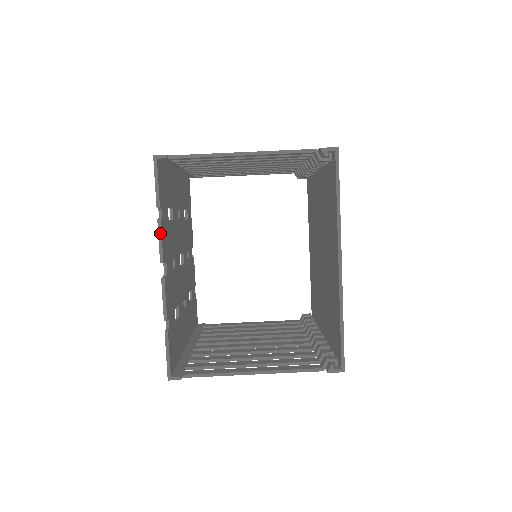
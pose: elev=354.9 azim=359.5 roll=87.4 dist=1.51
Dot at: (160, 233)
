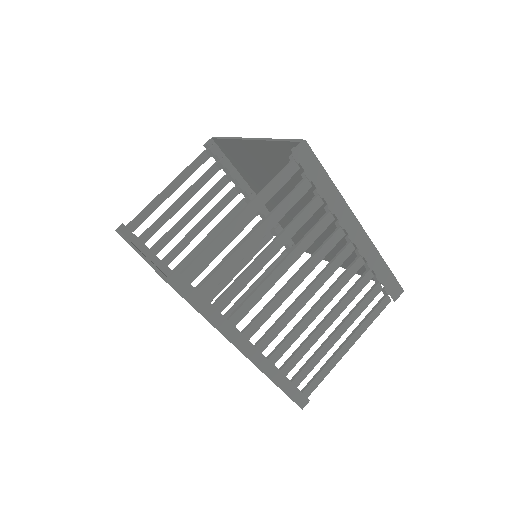
Dot at: (129, 242)
